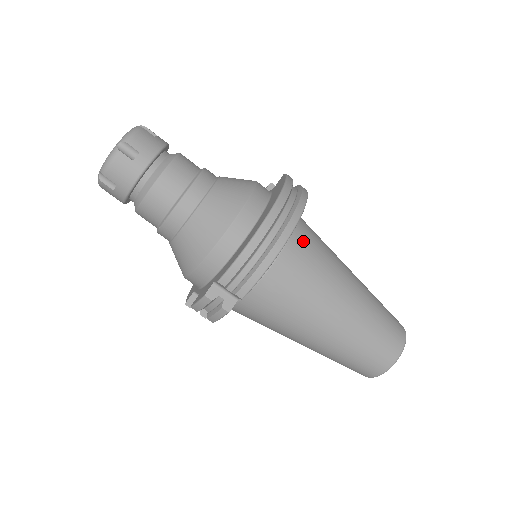
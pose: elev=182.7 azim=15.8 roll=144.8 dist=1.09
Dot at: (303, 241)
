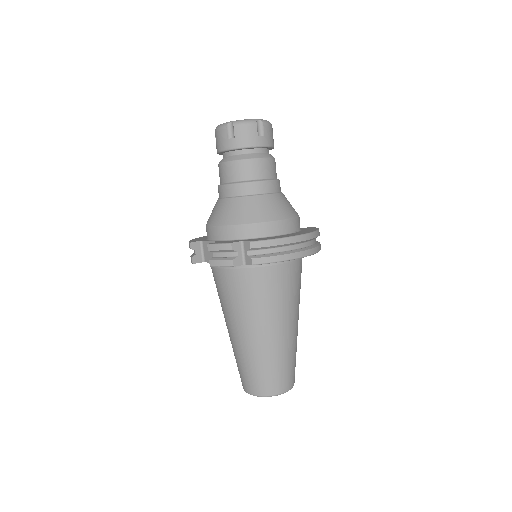
Dot at: (299, 270)
